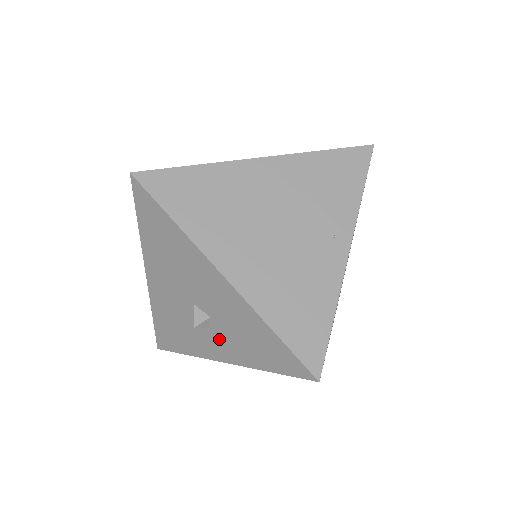
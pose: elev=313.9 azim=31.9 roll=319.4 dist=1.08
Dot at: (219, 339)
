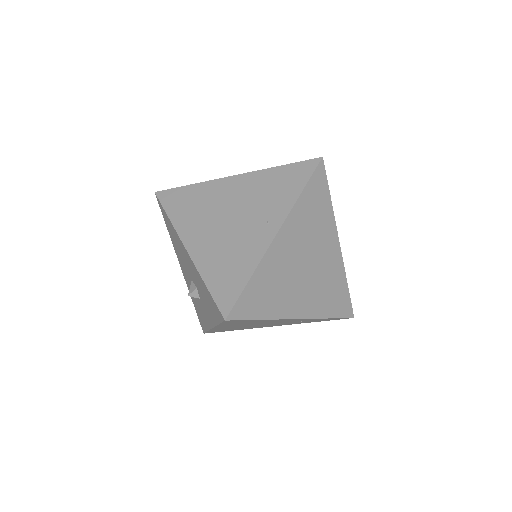
Dot at: (204, 306)
